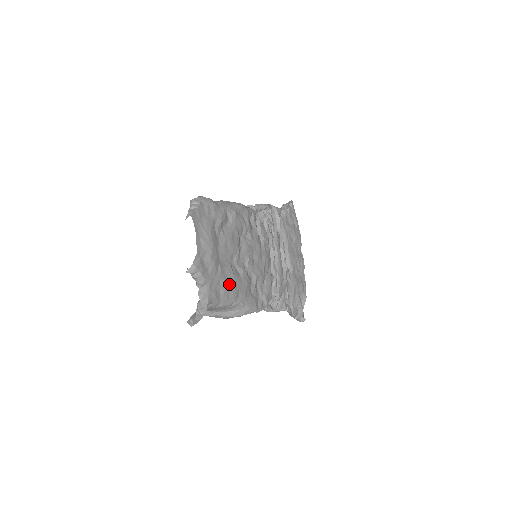
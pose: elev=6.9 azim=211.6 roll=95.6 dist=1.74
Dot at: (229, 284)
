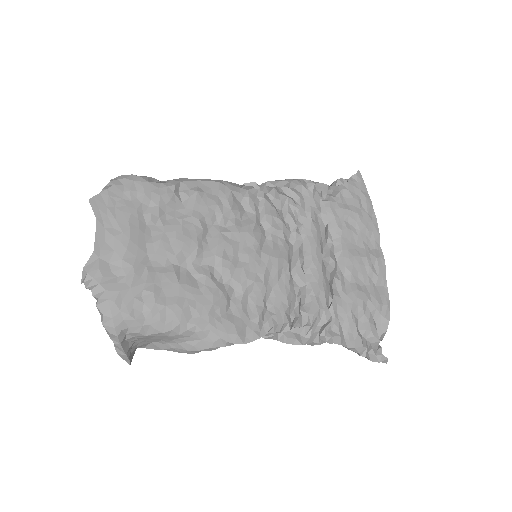
Dot at: (165, 298)
